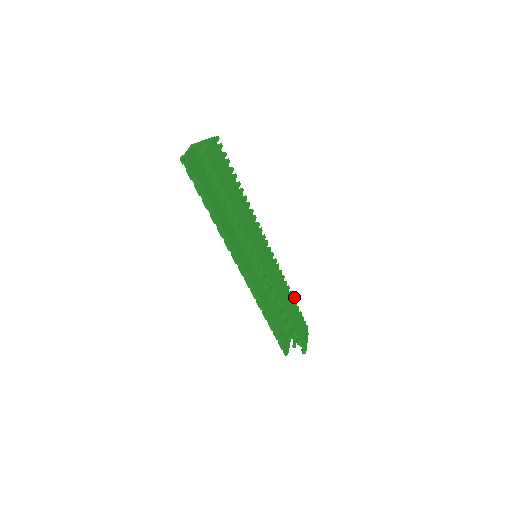
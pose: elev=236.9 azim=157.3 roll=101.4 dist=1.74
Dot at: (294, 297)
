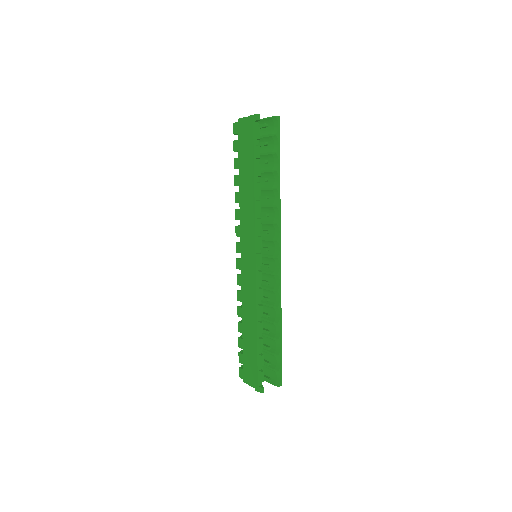
Dot at: occluded
